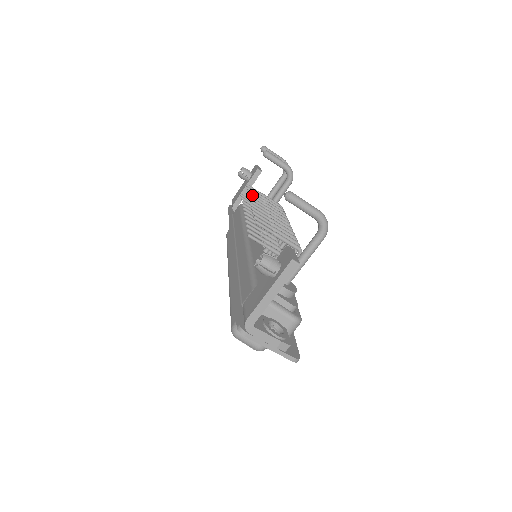
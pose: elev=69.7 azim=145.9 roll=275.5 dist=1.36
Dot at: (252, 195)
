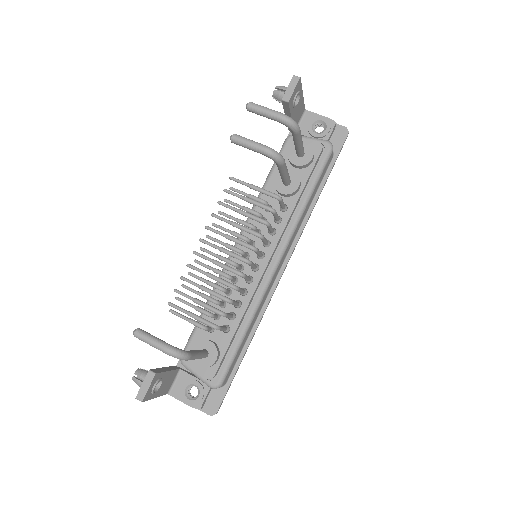
Dot at: (214, 216)
